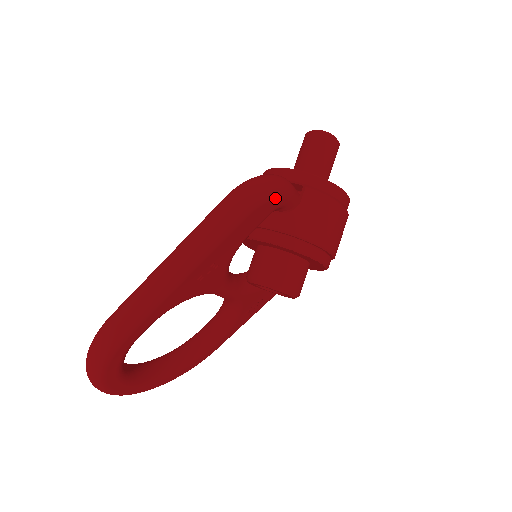
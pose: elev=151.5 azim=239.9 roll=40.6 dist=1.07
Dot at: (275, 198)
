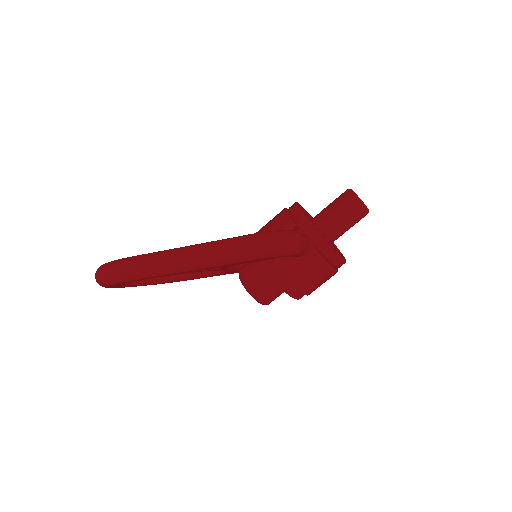
Dot at: (285, 255)
